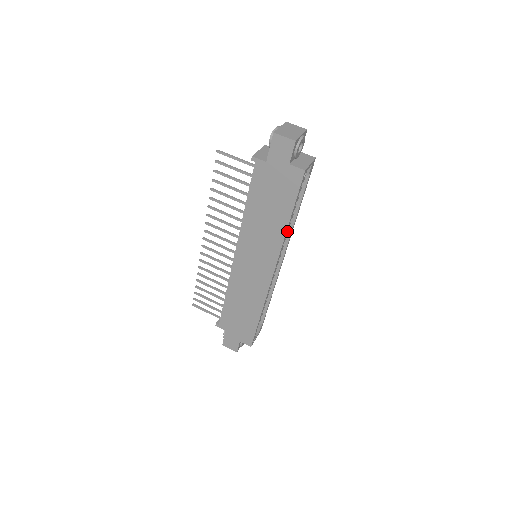
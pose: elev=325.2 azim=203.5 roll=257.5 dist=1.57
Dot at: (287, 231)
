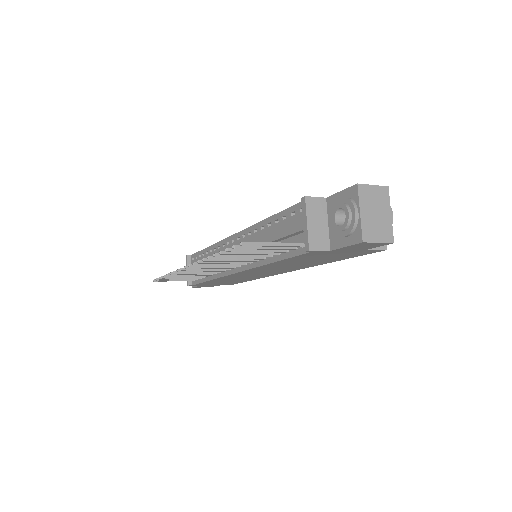
Dot at: occluded
